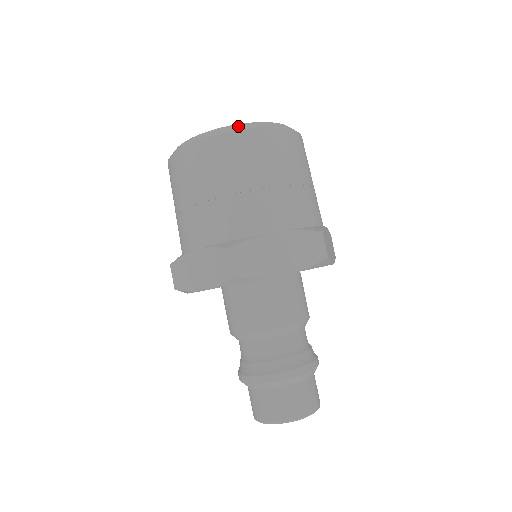
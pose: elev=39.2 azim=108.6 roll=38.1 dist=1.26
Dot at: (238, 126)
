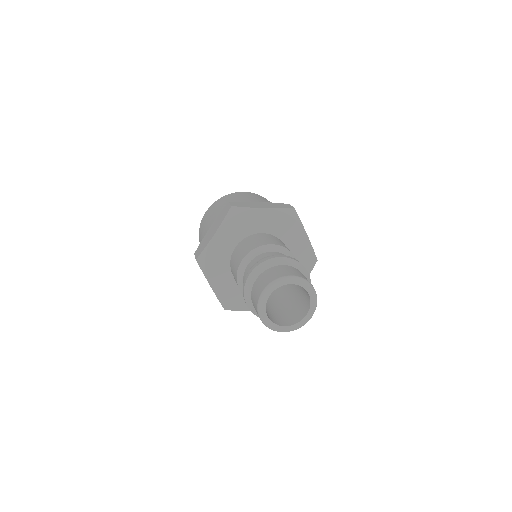
Dot at: occluded
